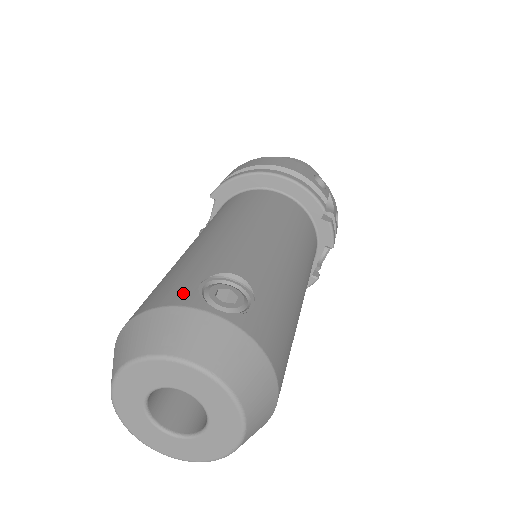
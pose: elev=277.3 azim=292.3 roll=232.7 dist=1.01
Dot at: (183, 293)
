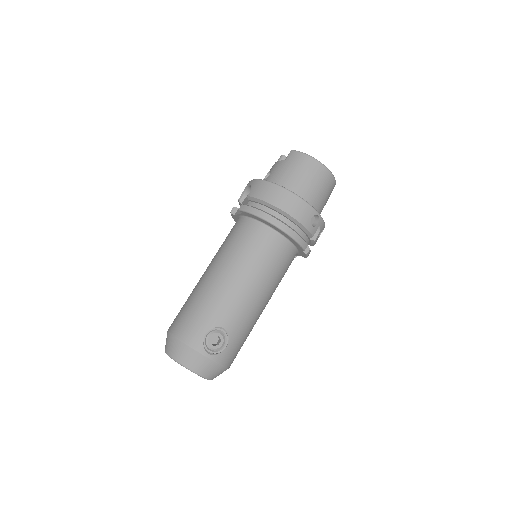
Dot at: (197, 339)
